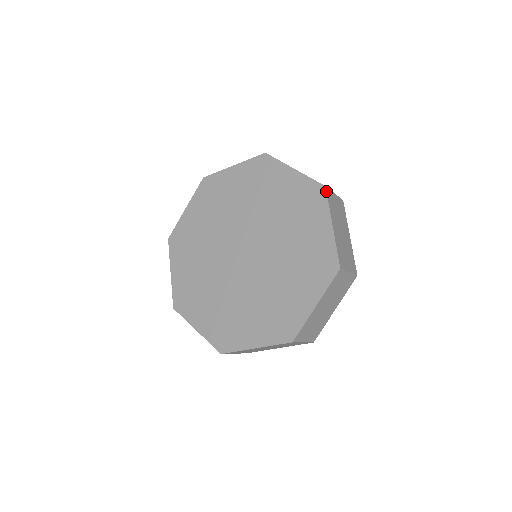
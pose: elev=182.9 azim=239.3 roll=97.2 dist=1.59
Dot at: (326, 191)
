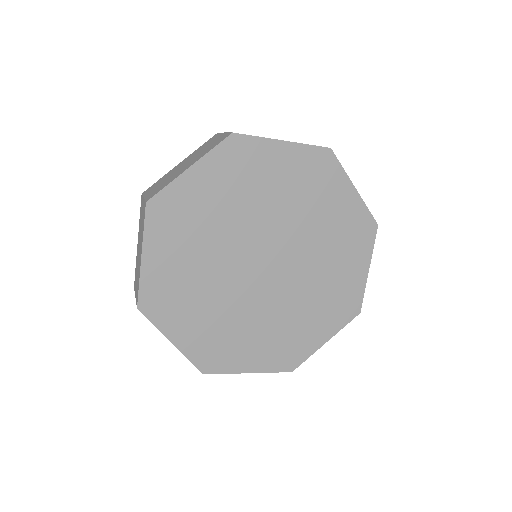
Dot at: occluded
